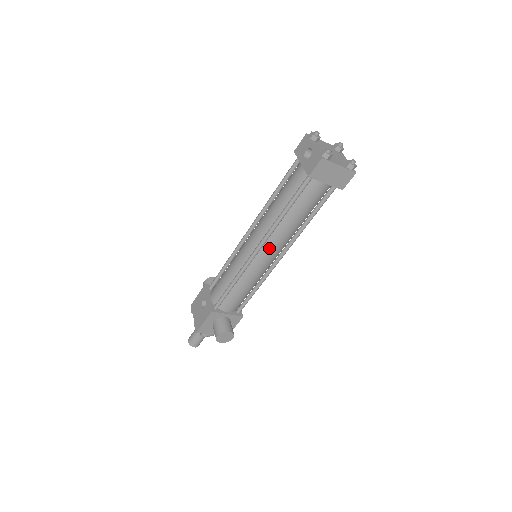
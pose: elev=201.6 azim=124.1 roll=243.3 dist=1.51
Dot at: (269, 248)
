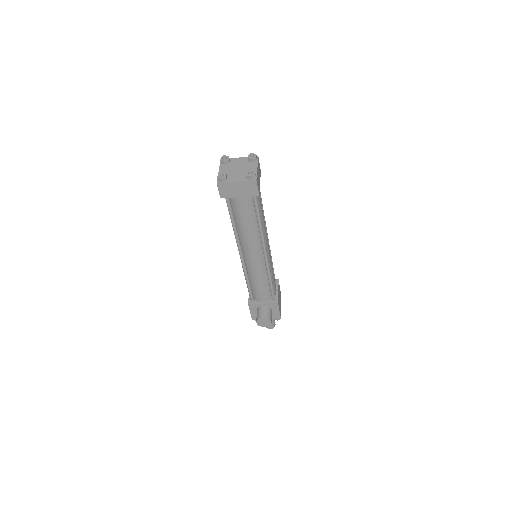
Dot at: (248, 252)
